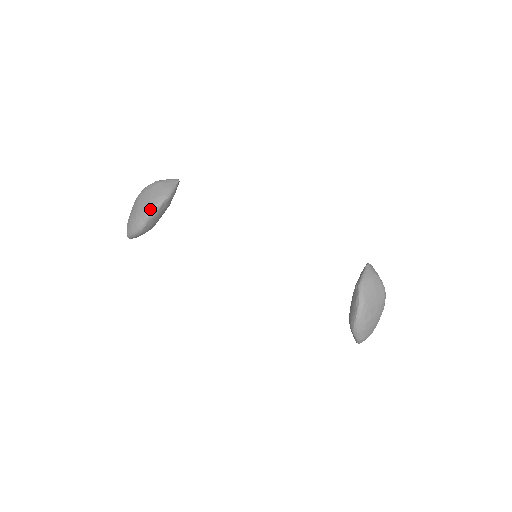
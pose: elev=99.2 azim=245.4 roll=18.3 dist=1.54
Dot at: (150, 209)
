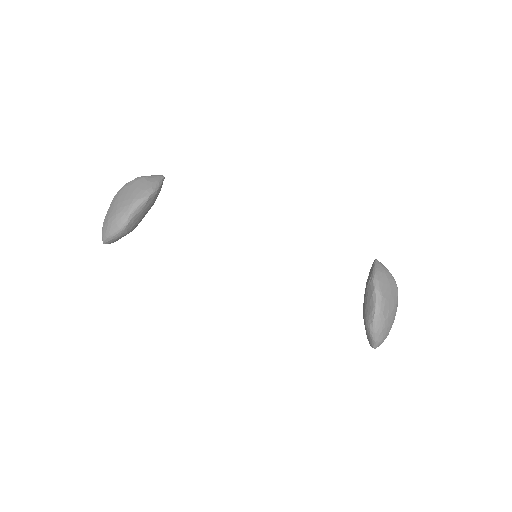
Dot at: (134, 203)
